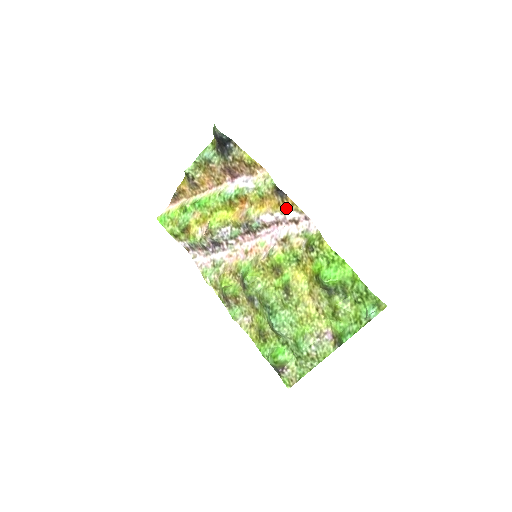
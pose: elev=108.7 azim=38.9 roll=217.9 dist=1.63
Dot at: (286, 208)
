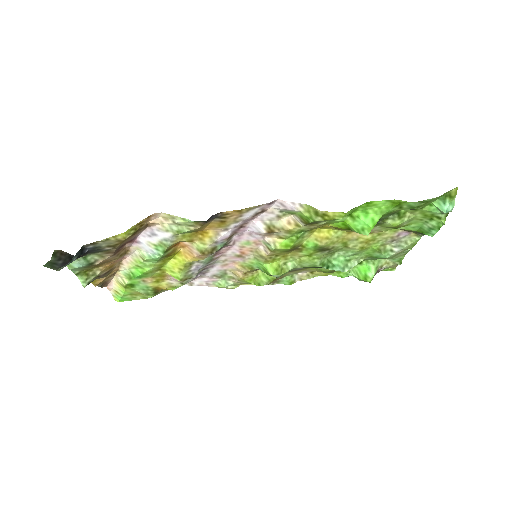
Dot at: (235, 217)
